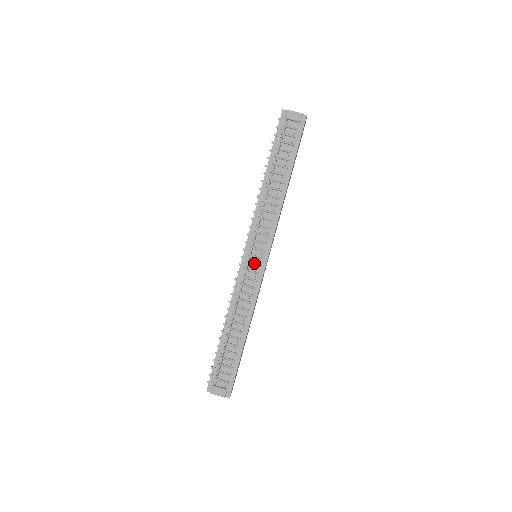
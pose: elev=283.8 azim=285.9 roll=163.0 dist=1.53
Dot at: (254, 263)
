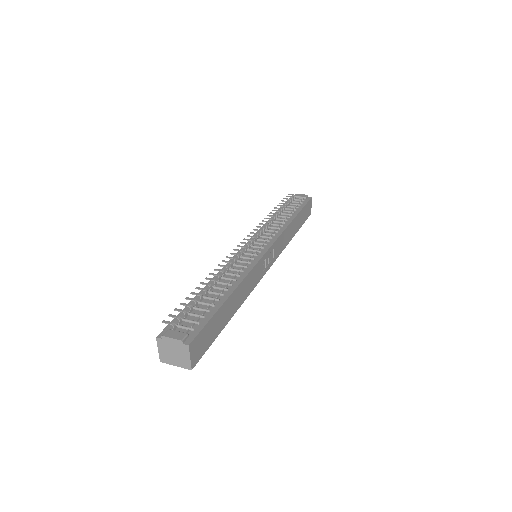
Dot at: (254, 249)
